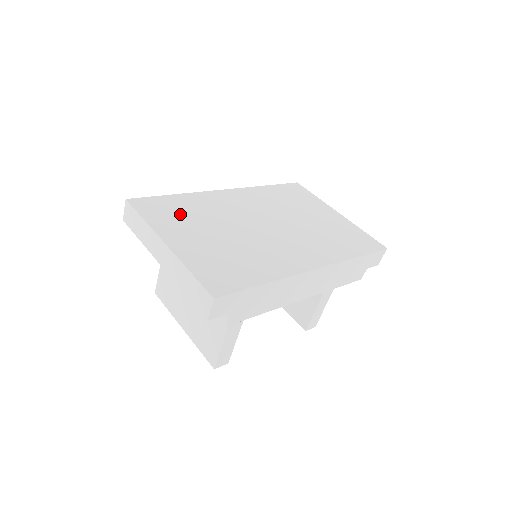
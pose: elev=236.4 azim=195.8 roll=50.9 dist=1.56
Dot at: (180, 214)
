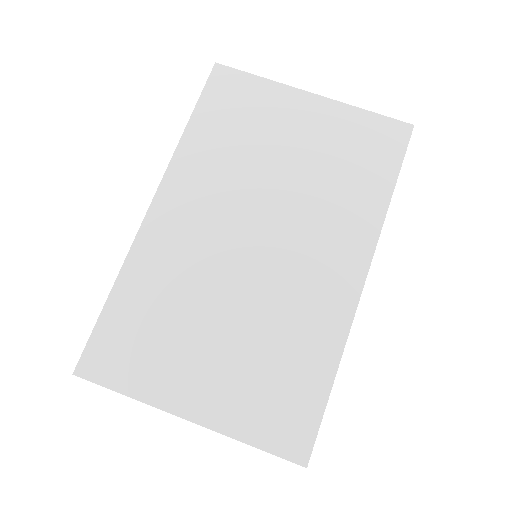
Dot at: (152, 335)
